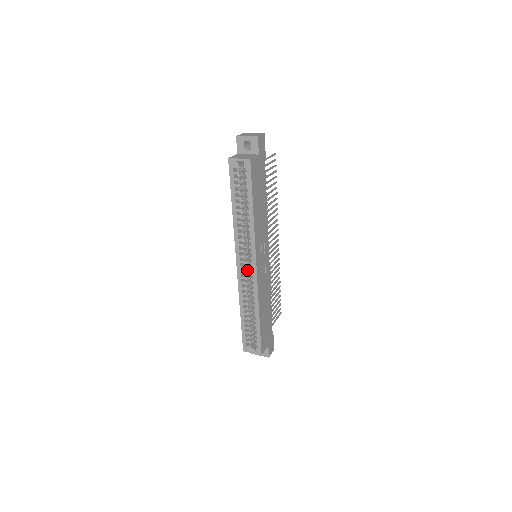
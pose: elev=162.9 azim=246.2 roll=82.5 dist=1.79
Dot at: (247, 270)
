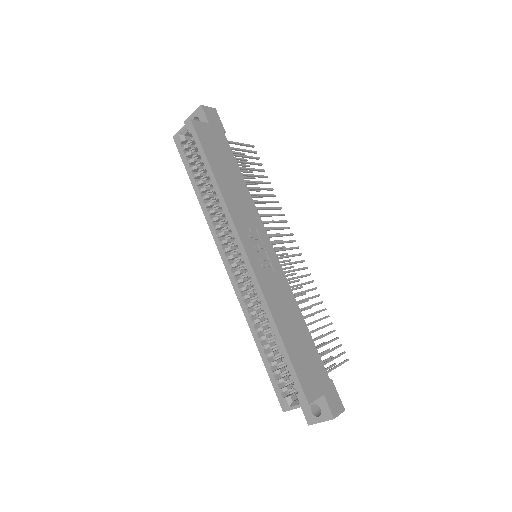
Dot at: (242, 271)
